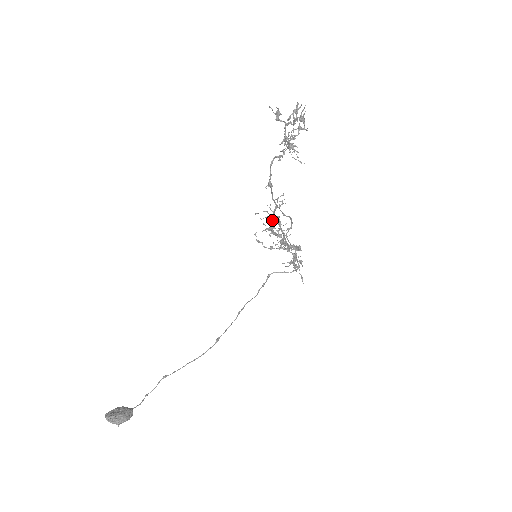
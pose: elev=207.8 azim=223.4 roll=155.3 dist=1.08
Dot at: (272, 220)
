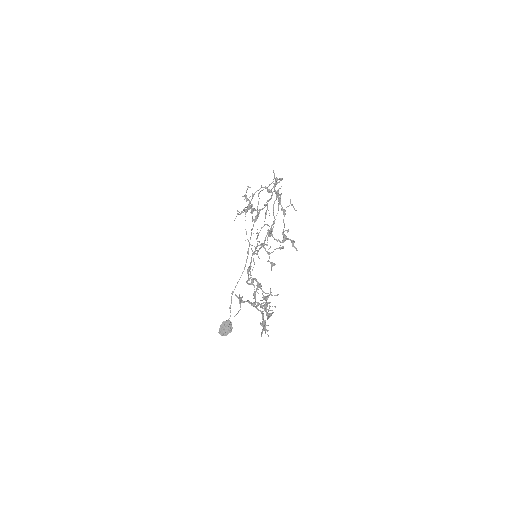
Dot at: (244, 196)
